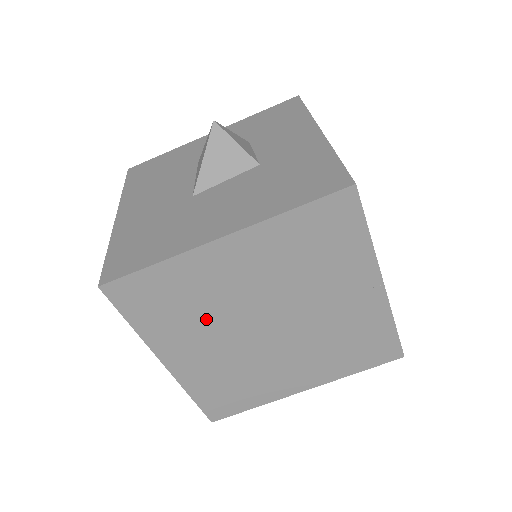
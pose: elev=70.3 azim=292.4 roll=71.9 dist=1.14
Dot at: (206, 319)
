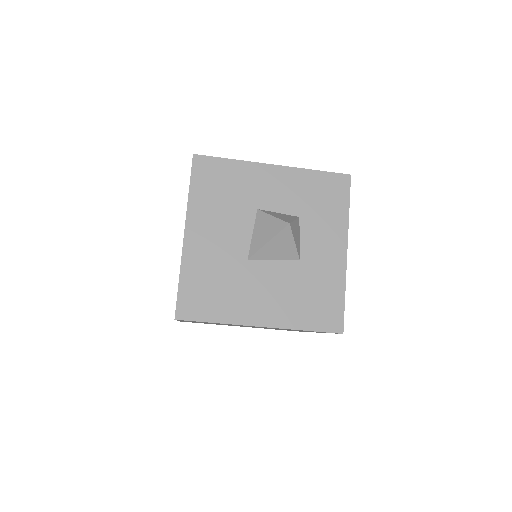
Dot at: occluded
